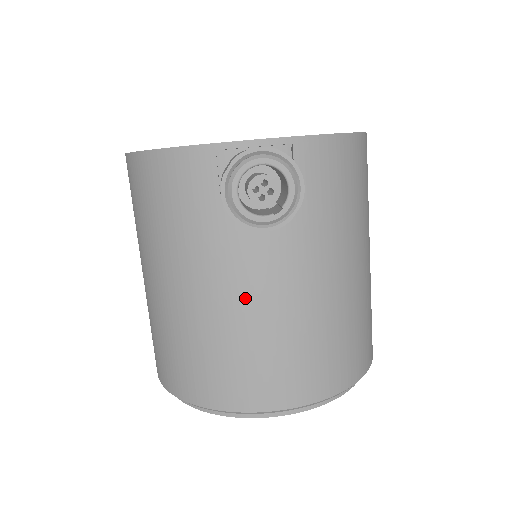
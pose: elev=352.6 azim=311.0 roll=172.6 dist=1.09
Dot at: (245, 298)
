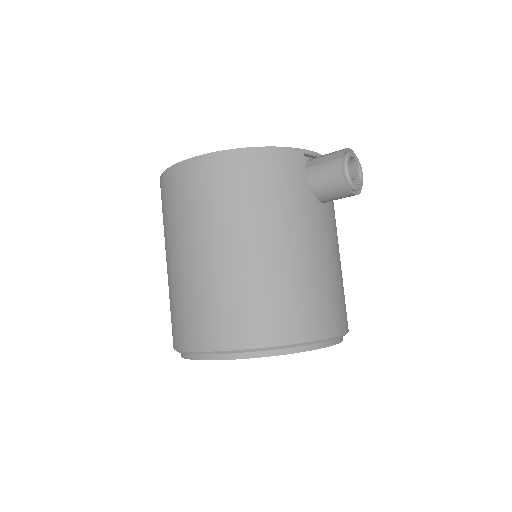
Dot at: (321, 250)
